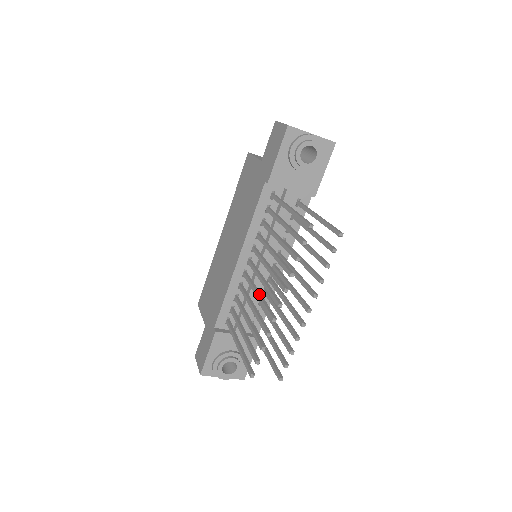
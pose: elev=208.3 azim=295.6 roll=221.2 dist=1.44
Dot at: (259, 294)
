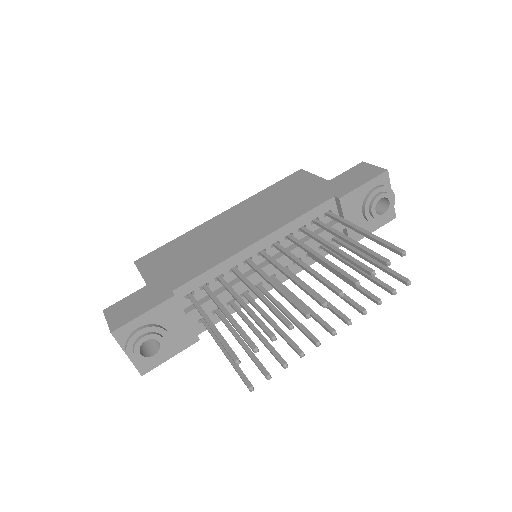
Dot at: occluded
